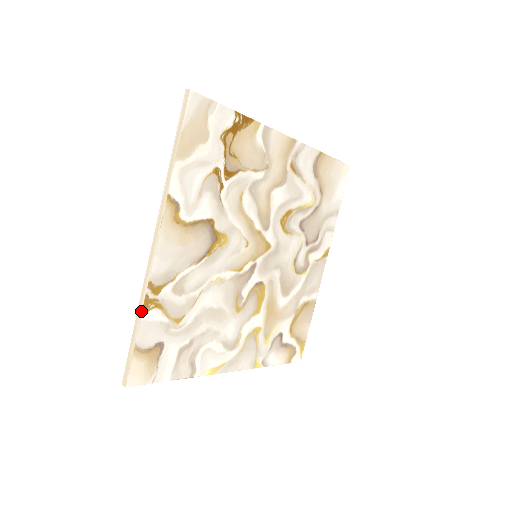
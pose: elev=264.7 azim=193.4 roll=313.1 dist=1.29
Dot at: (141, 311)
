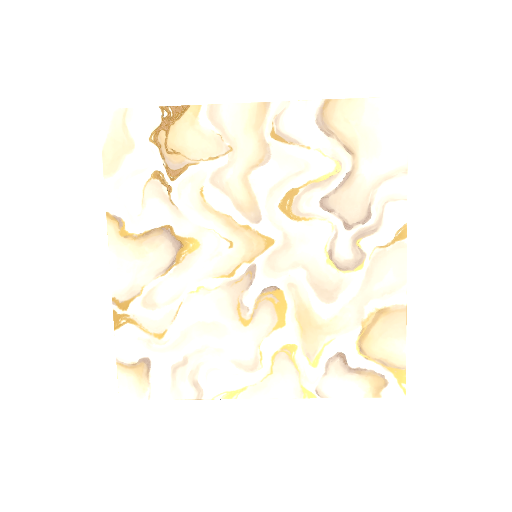
Dot at: (114, 327)
